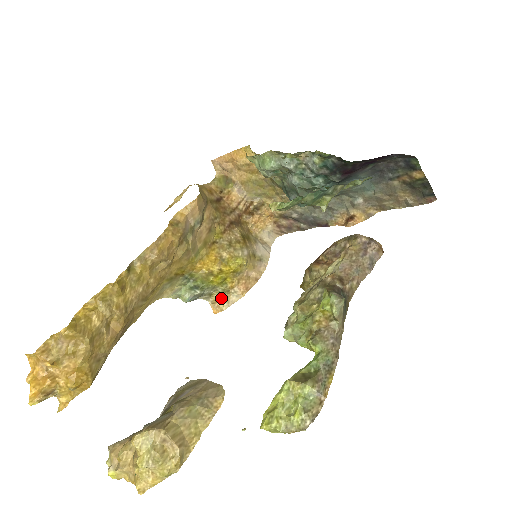
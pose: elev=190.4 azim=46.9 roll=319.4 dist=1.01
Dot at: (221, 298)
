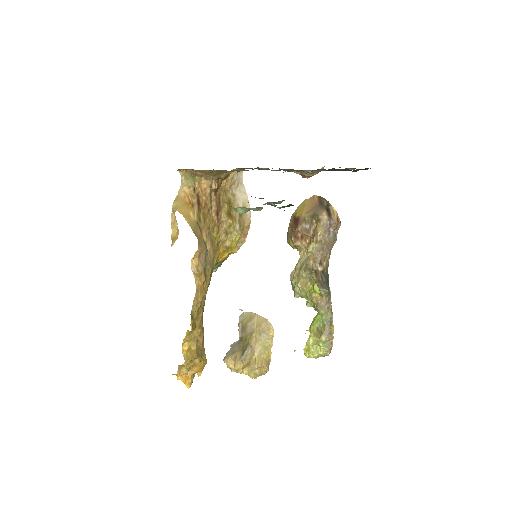
Dot at: occluded
